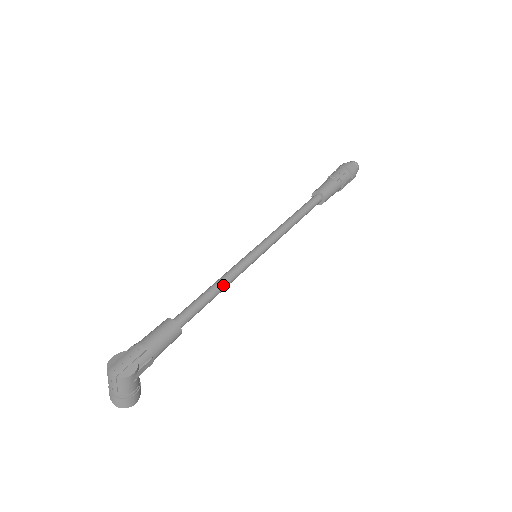
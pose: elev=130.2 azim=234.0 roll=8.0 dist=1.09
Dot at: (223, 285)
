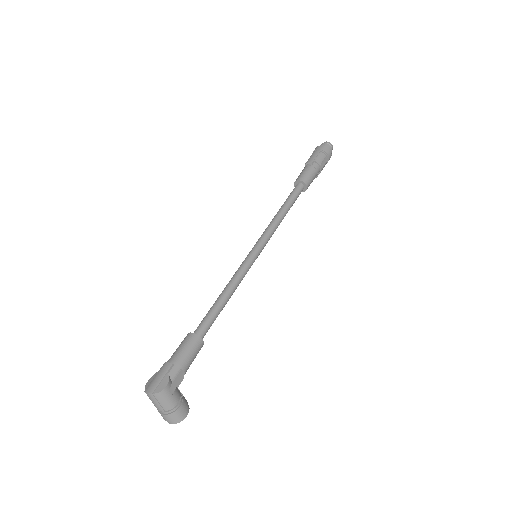
Dot at: (230, 290)
